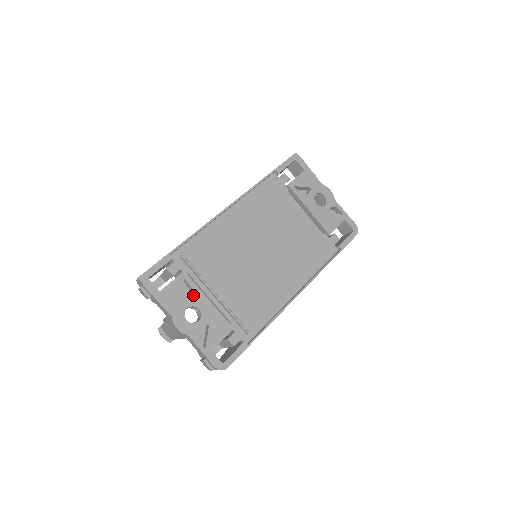
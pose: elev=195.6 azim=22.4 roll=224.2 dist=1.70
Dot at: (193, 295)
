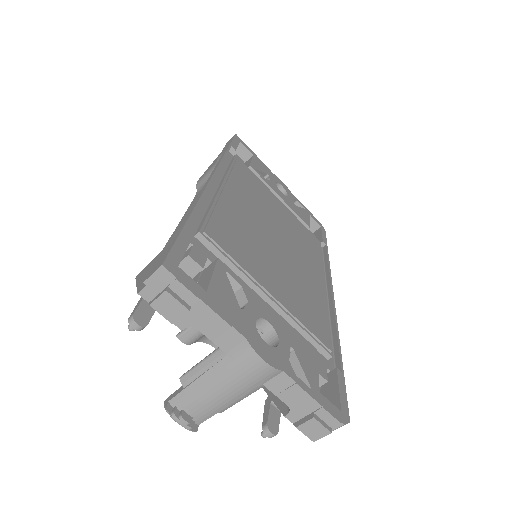
Dot at: (249, 298)
